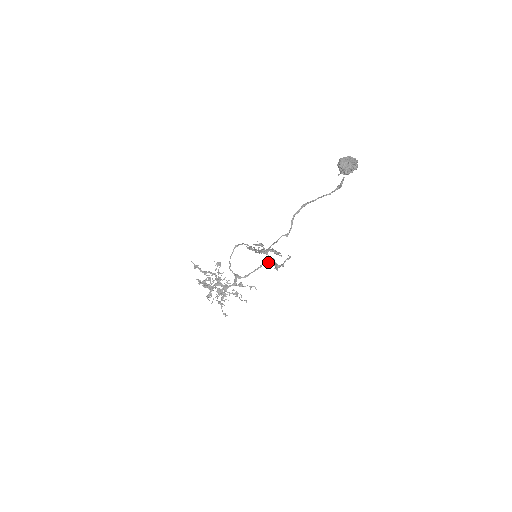
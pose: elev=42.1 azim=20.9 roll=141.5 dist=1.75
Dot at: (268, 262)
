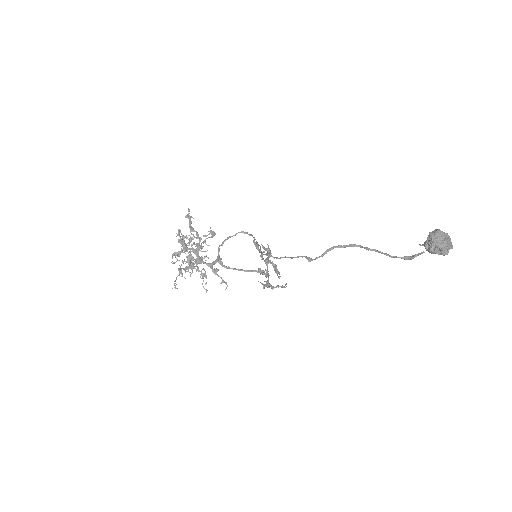
Dot at: (262, 272)
